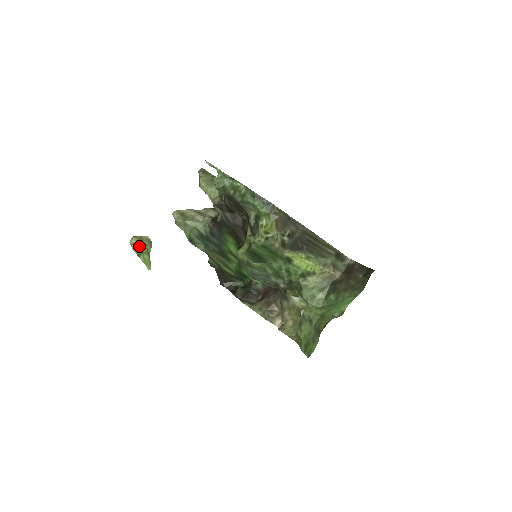
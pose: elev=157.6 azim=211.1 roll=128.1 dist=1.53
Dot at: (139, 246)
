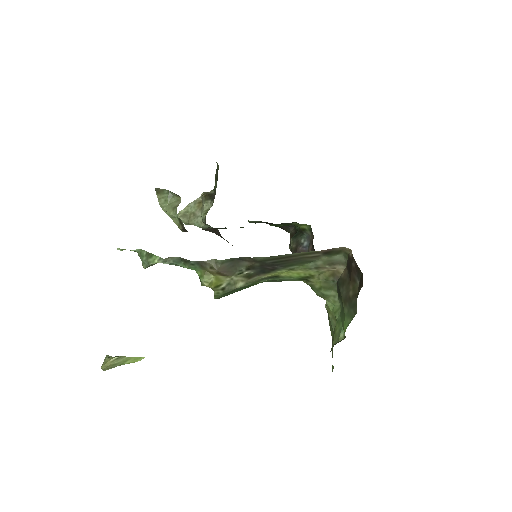
Dot at: (112, 367)
